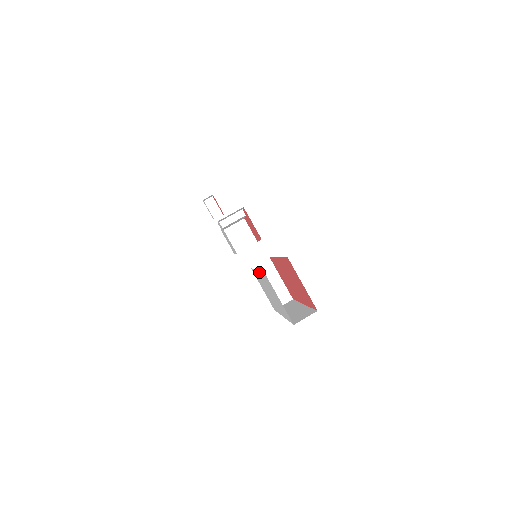
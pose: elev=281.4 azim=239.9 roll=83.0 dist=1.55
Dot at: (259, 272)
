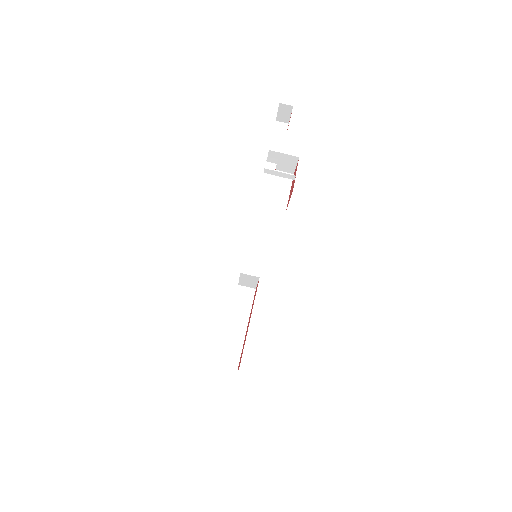
Dot at: occluded
